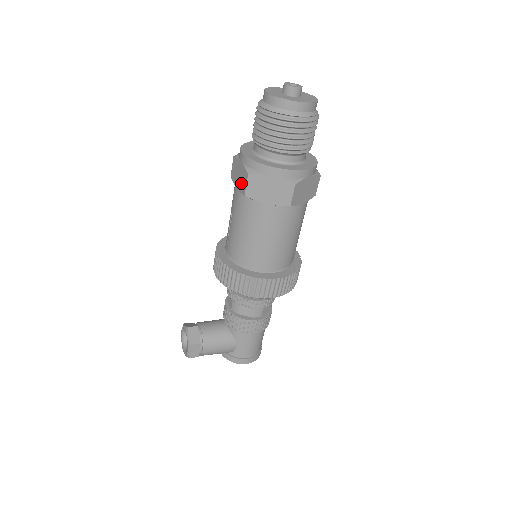
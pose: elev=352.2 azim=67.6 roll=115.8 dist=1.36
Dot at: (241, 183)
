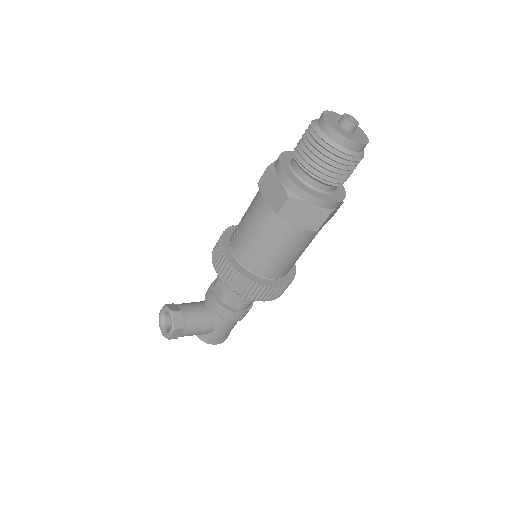
Dot at: (274, 200)
